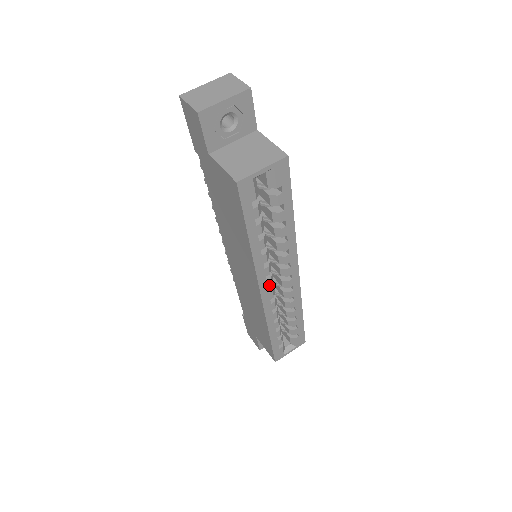
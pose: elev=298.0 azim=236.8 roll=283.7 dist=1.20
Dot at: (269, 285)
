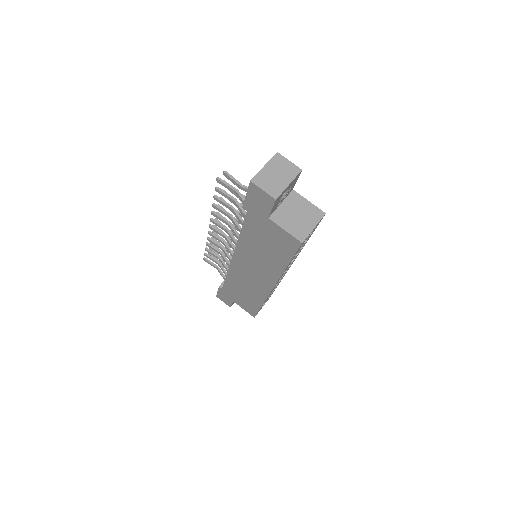
Dot at: occluded
